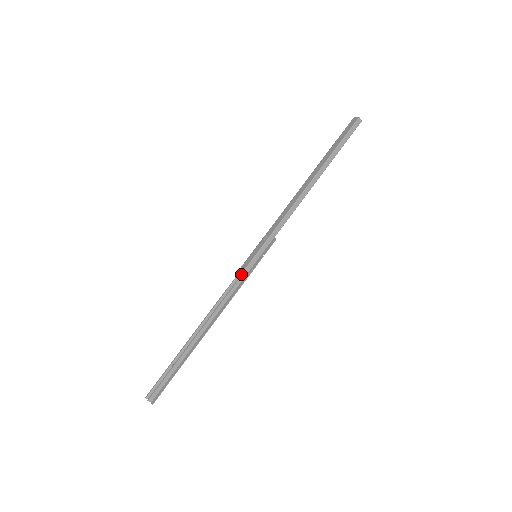
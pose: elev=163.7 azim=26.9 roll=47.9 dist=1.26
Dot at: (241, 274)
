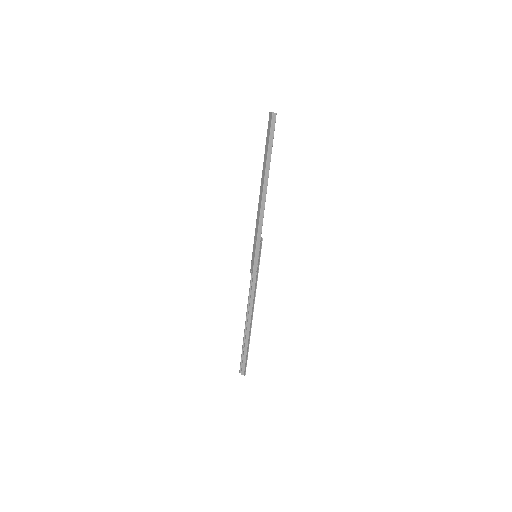
Dot at: (252, 274)
